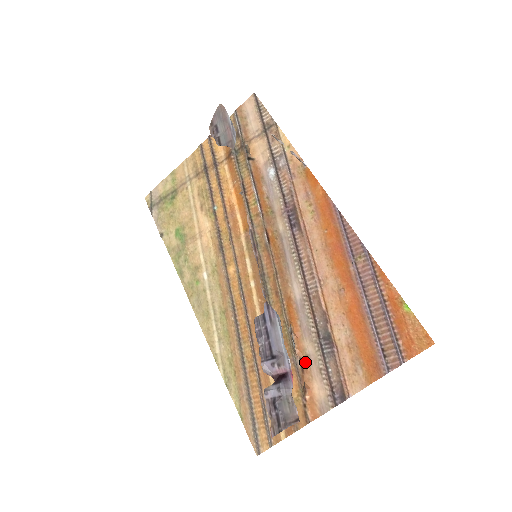
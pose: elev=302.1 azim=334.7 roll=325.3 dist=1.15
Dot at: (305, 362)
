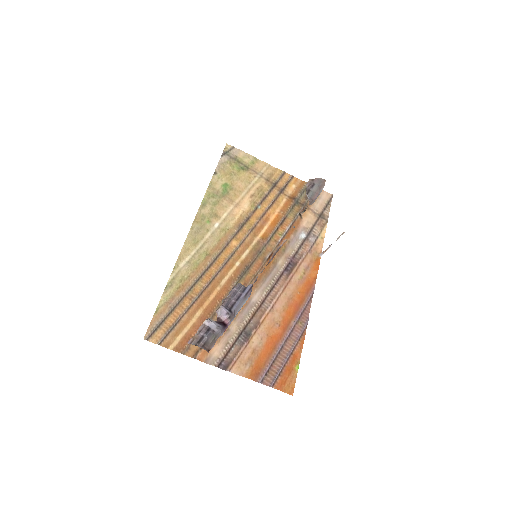
Dot at: occluded
